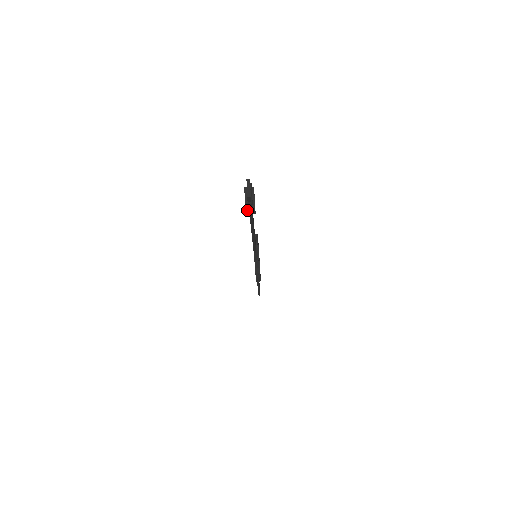
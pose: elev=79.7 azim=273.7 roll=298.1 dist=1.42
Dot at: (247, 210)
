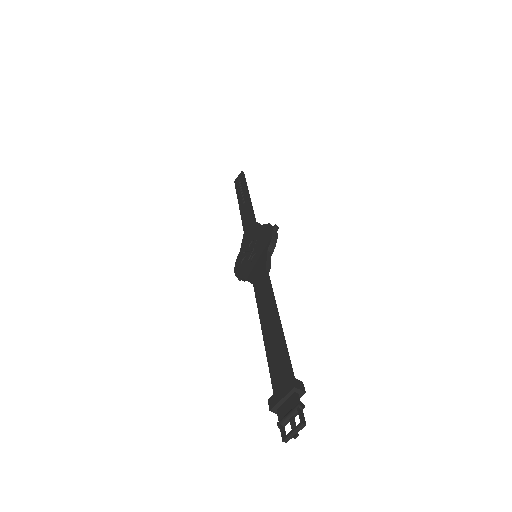
Dot at: (272, 411)
